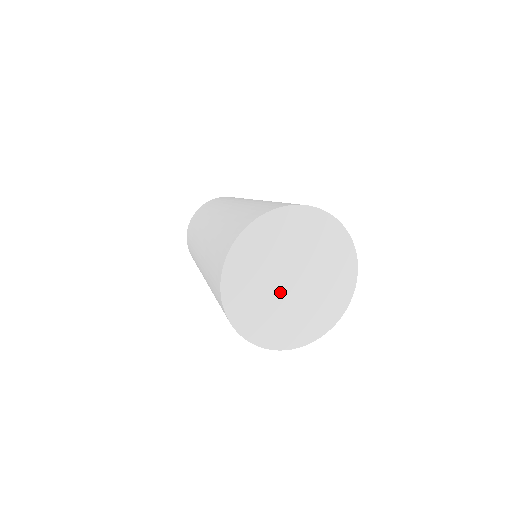
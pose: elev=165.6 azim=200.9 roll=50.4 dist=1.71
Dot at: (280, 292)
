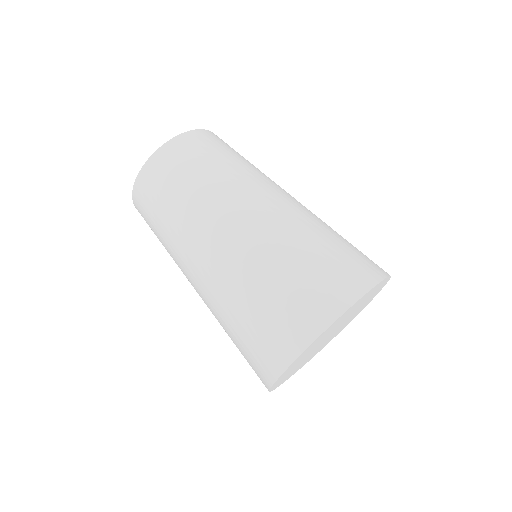
Dot at: occluded
